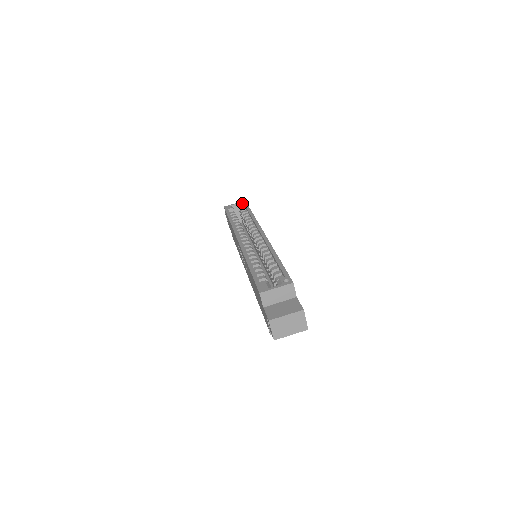
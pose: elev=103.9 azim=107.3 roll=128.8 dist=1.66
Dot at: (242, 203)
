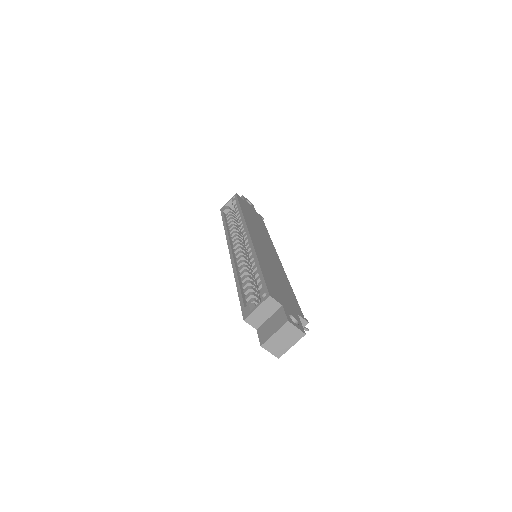
Dot at: (234, 197)
